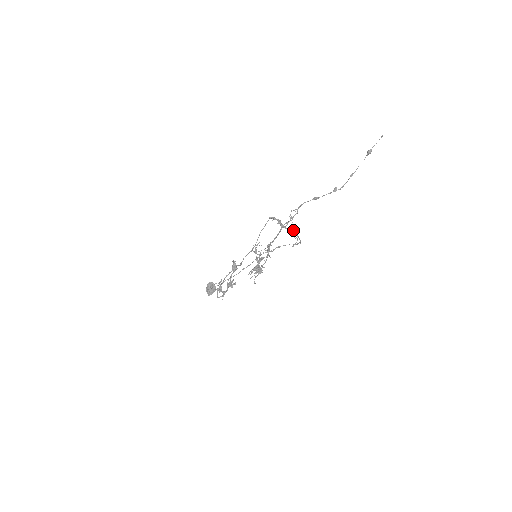
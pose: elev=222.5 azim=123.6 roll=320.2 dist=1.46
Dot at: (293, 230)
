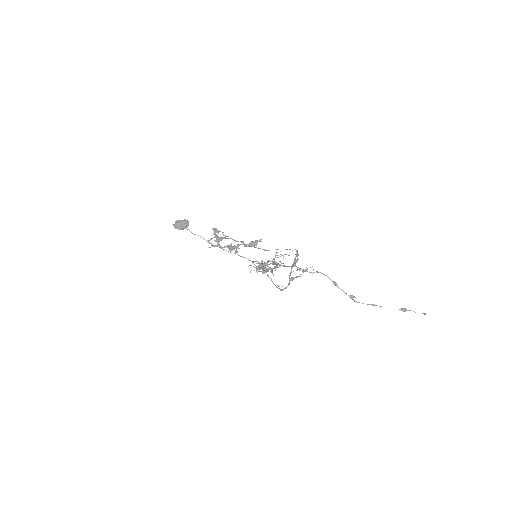
Dot at: occluded
